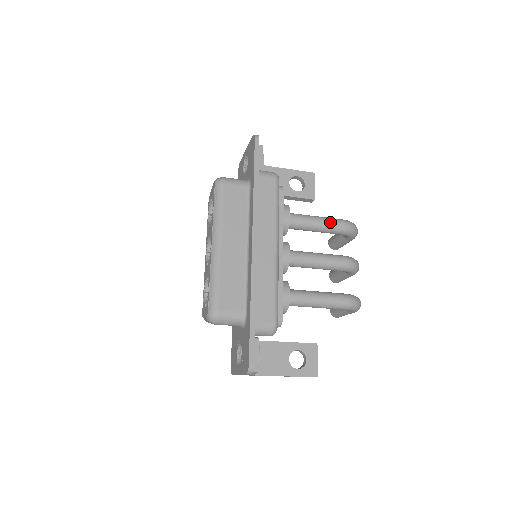
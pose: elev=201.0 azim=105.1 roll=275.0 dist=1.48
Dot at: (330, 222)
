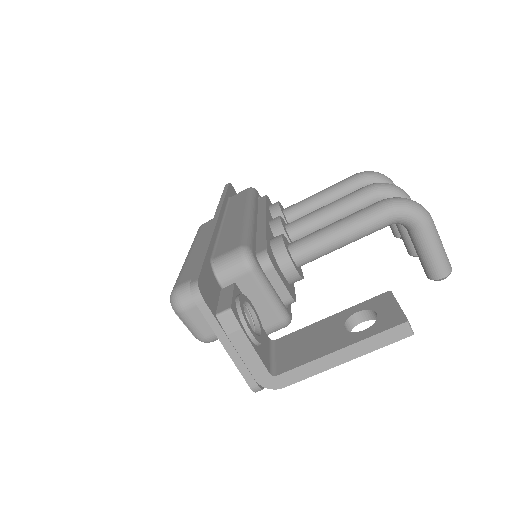
Dot at: (335, 184)
